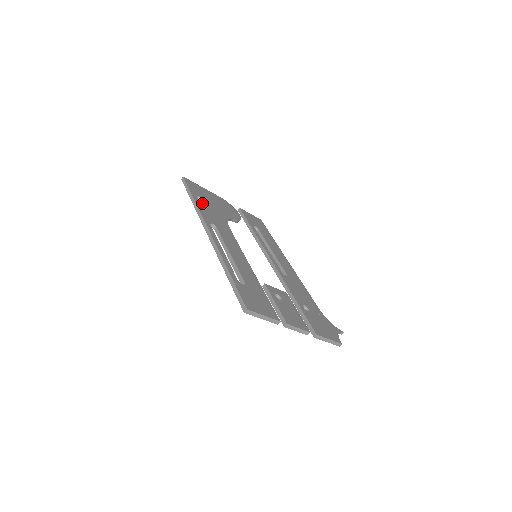
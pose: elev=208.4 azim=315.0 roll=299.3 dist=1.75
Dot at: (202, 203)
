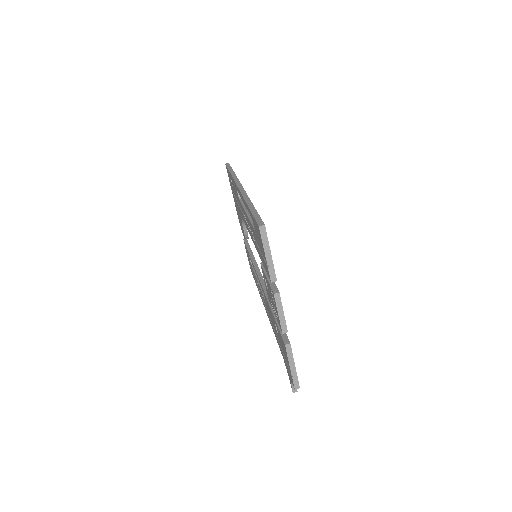
Dot at: occluded
